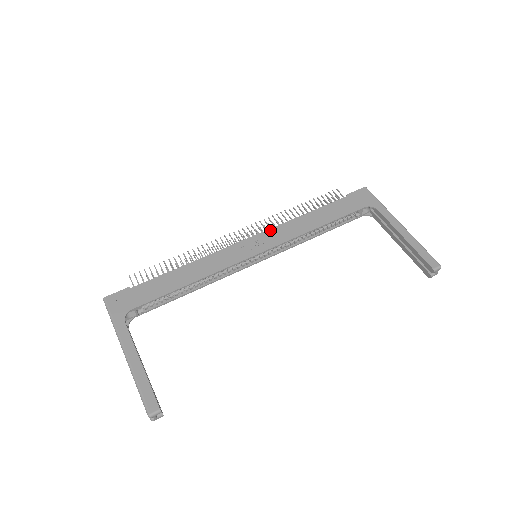
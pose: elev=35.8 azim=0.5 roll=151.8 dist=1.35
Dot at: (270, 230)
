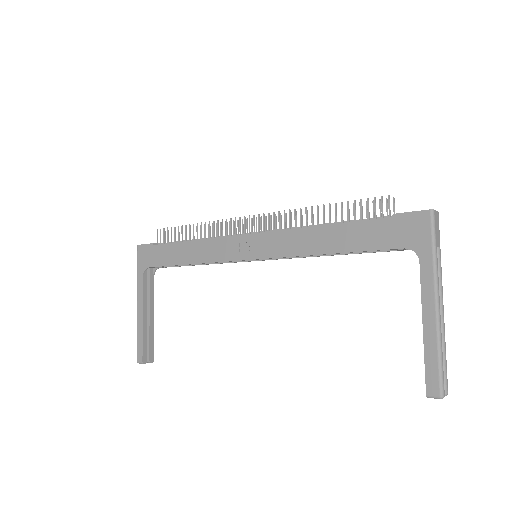
Dot at: (275, 233)
